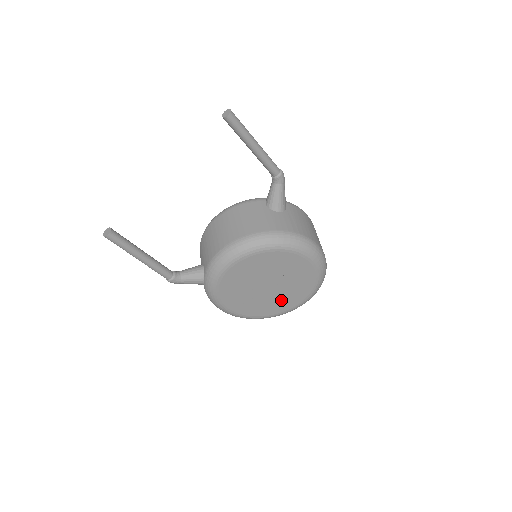
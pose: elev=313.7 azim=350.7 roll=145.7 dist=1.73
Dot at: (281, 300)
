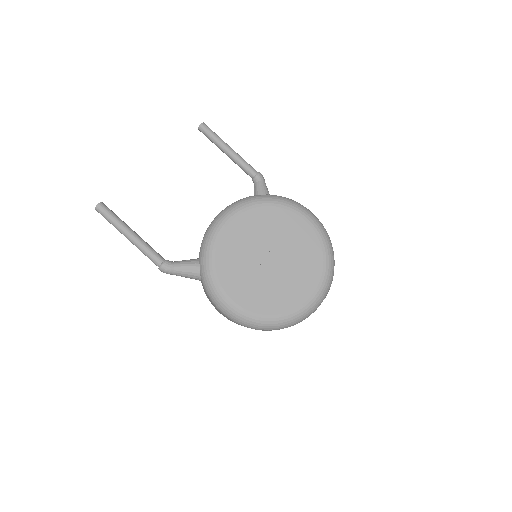
Dot at: (292, 284)
